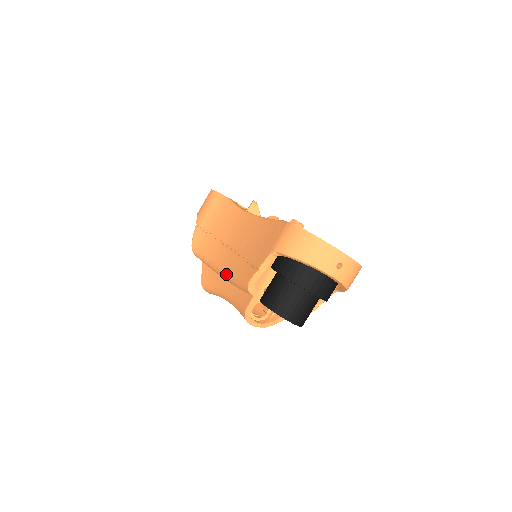
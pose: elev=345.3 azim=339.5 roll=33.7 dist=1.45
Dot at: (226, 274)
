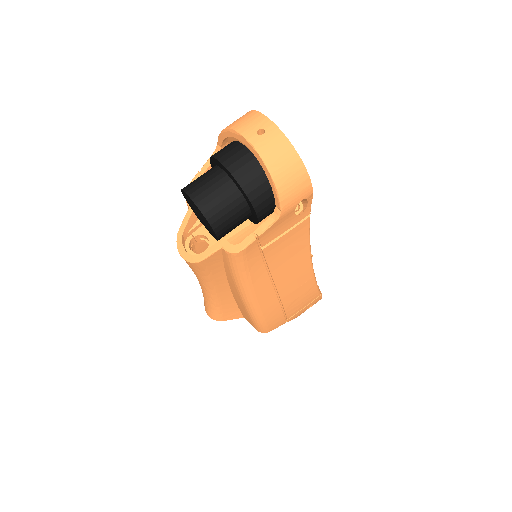
Dot at: occluded
